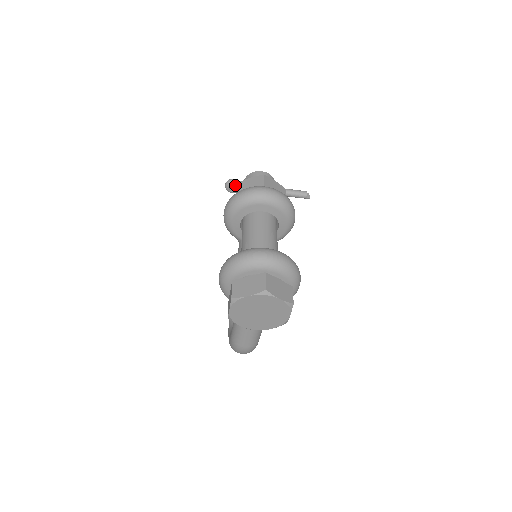
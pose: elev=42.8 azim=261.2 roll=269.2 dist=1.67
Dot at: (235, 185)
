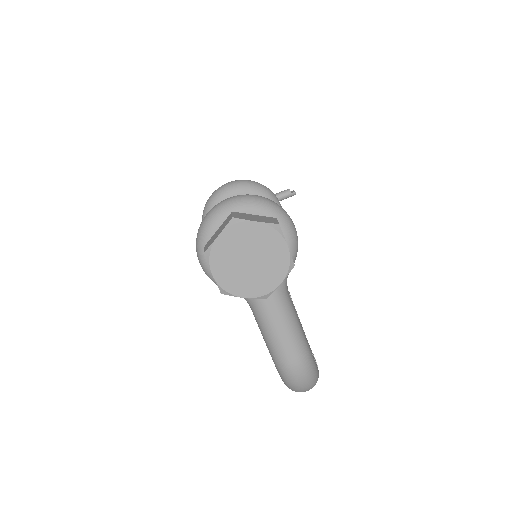
Dot at: occluded
